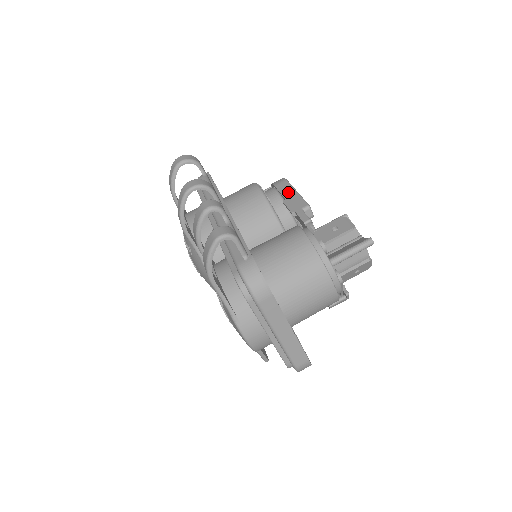
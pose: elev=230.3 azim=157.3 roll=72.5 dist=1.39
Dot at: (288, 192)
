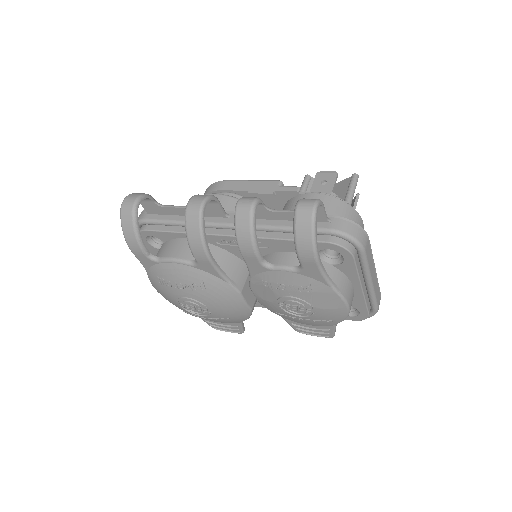
Dot at: (243, 185)
